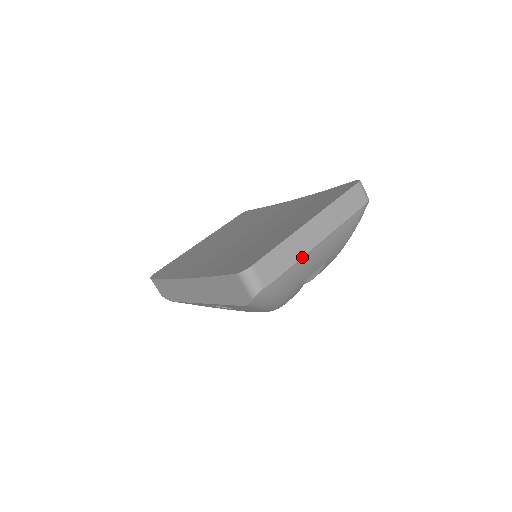
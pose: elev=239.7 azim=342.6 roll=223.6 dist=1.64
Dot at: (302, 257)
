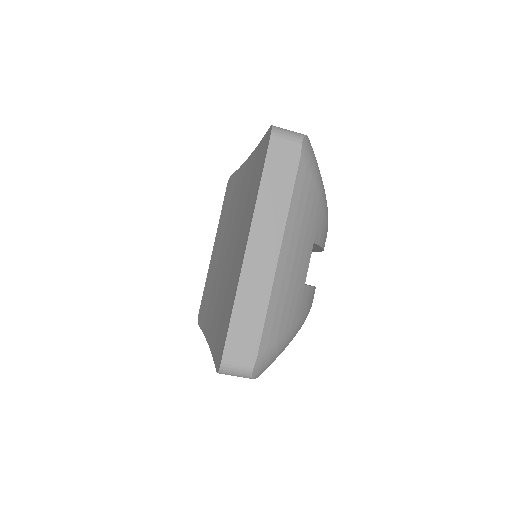
Dot at: (270, 295)
